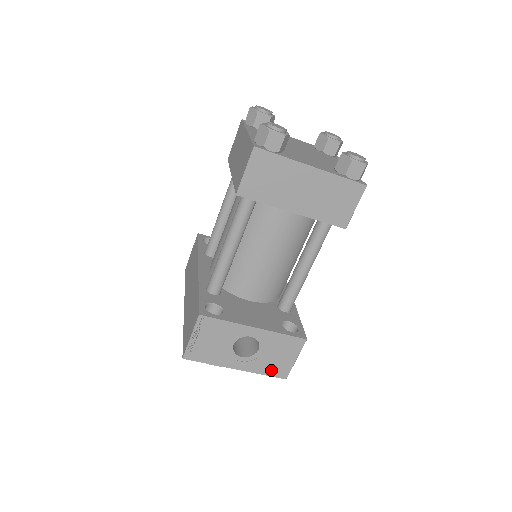
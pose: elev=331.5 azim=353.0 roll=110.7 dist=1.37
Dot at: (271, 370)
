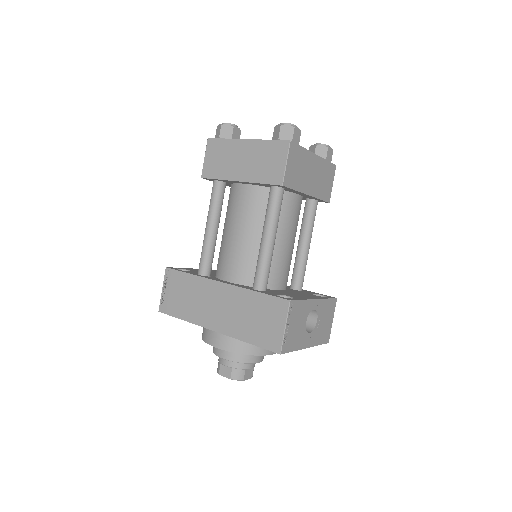
Dot at: (322, 338)
